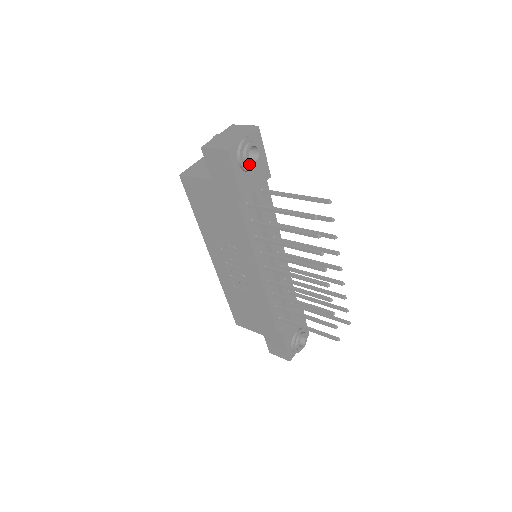
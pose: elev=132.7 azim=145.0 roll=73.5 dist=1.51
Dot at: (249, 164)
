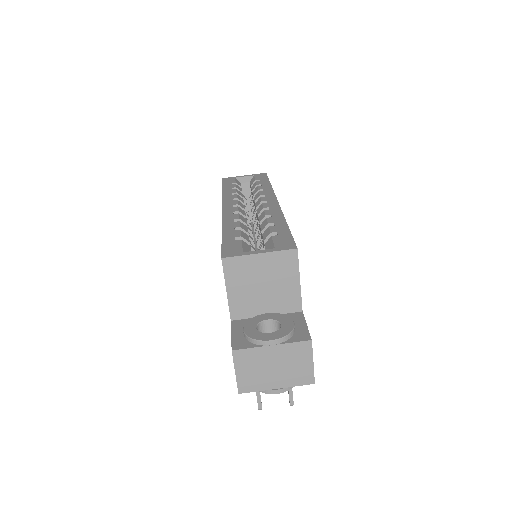
Dot at: occluded
